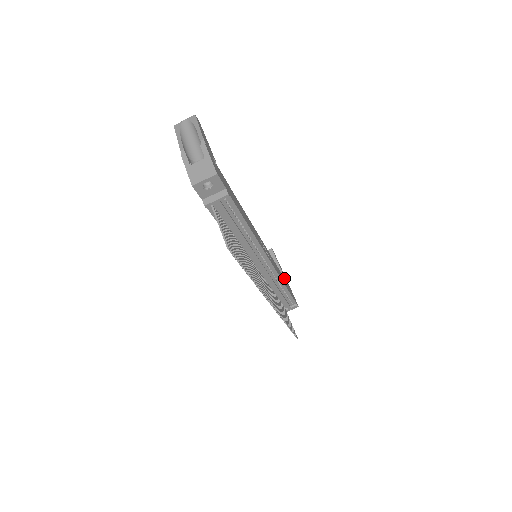
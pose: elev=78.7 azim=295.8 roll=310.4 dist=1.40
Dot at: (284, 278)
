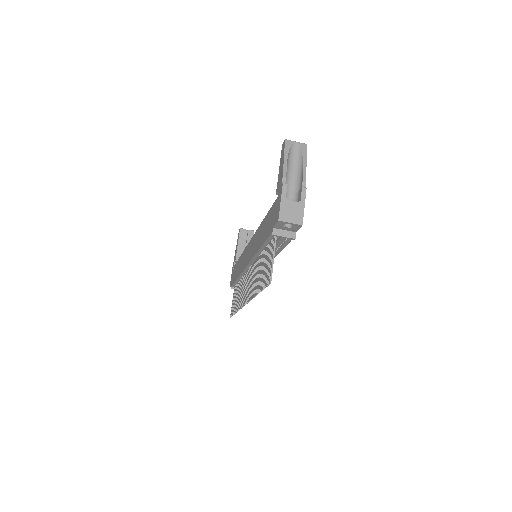
Dot at: occluded
